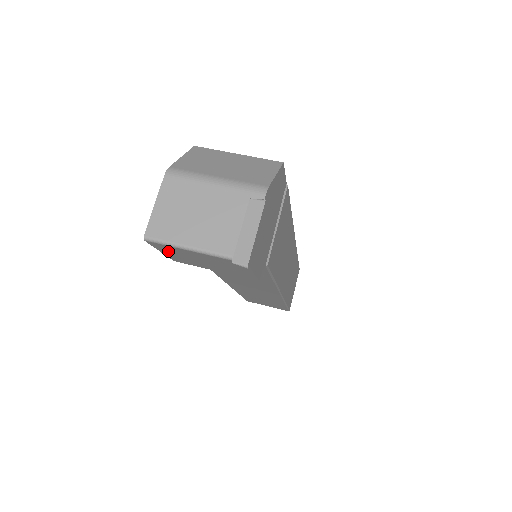
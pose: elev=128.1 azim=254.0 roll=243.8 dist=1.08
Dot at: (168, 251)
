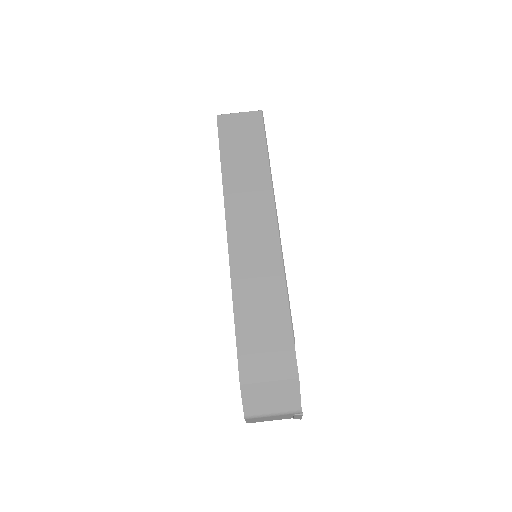
Dot at: occluded
